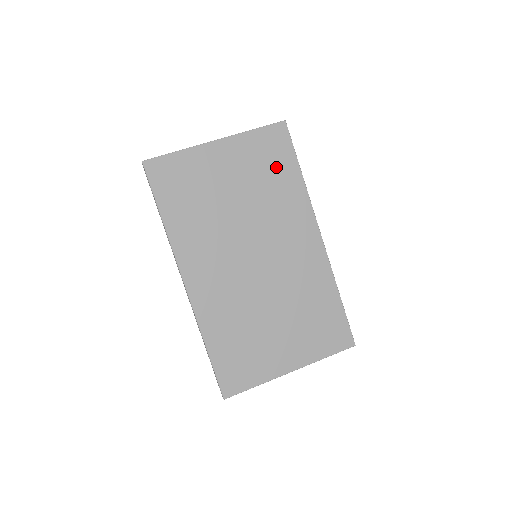
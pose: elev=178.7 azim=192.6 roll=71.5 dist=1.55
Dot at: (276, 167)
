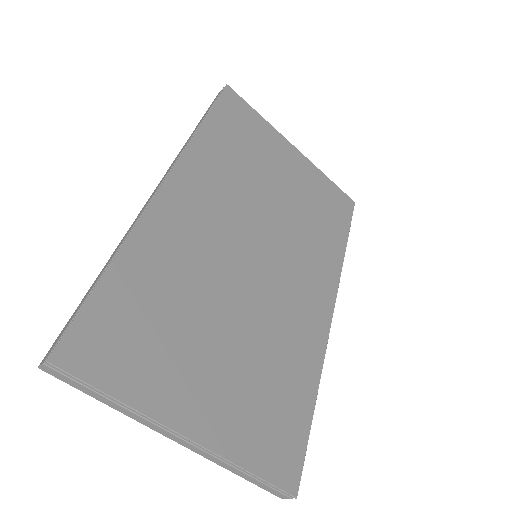
Dot at: (329, 217)
